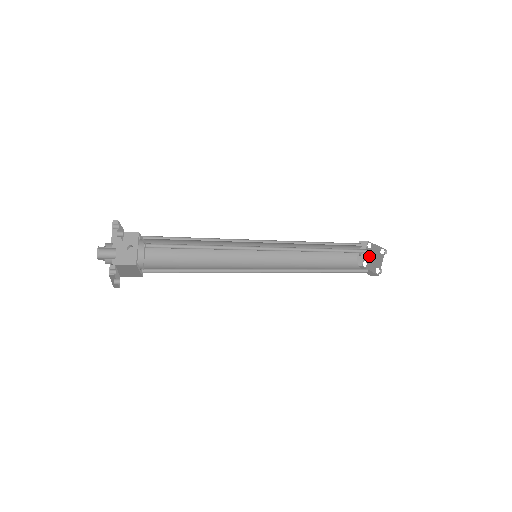
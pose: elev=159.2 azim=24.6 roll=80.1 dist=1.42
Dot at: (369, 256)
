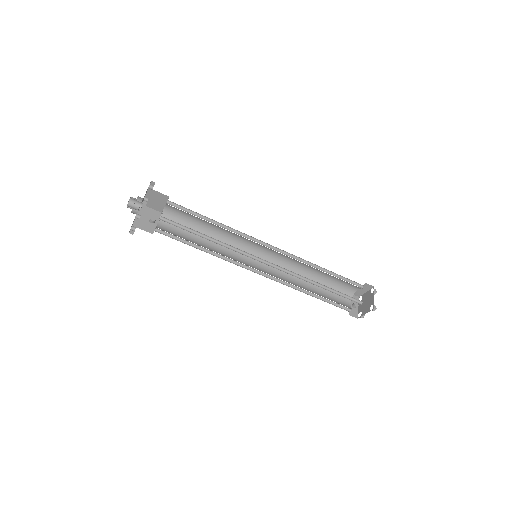
Dot at: (362, 305)
